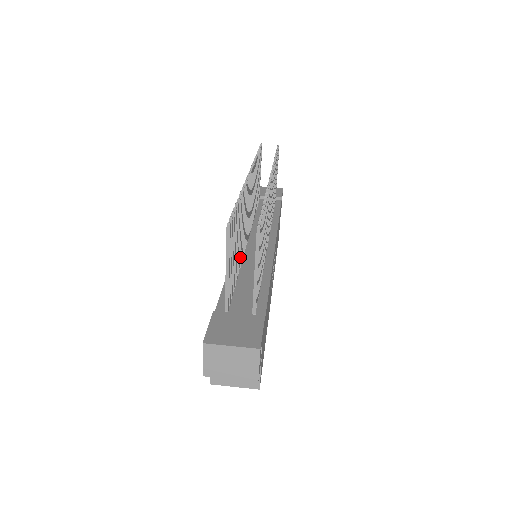
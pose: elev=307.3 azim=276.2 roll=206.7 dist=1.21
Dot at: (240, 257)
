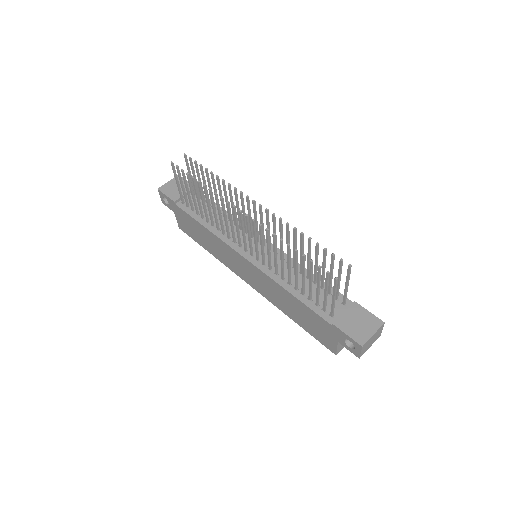
Dot at: occluded
